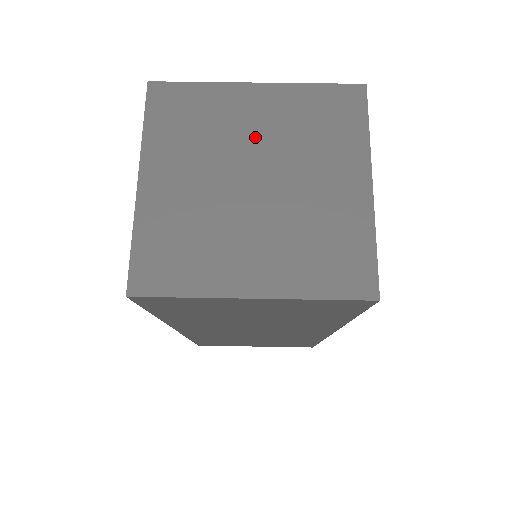
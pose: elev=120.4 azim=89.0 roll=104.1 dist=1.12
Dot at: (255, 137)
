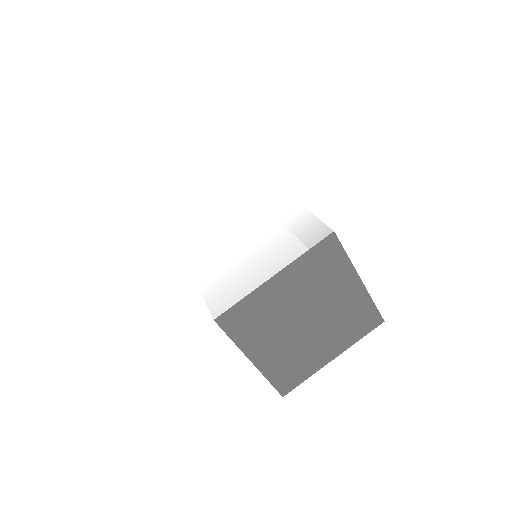
Dot at: (293, 302)
